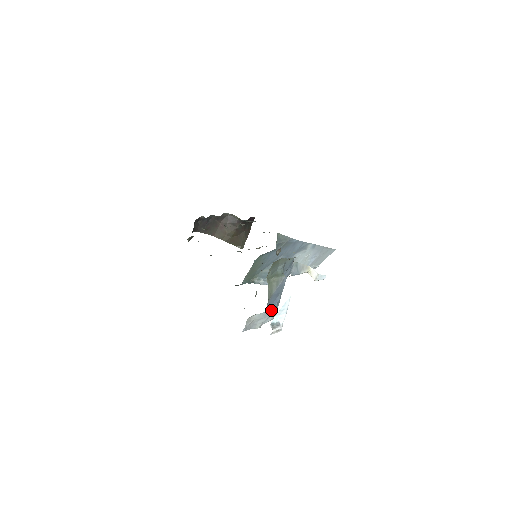
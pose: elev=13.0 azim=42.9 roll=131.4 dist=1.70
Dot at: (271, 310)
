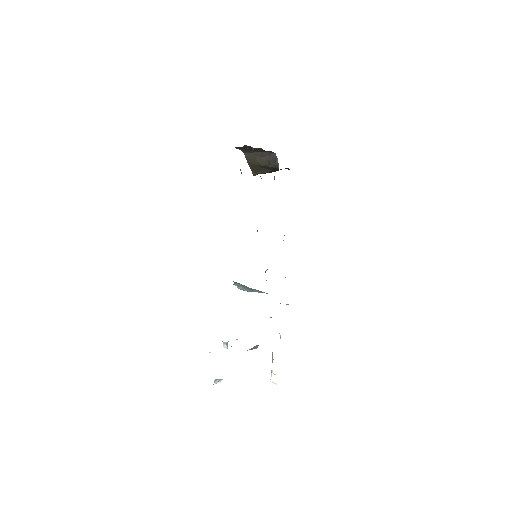
Dot at: occluded
